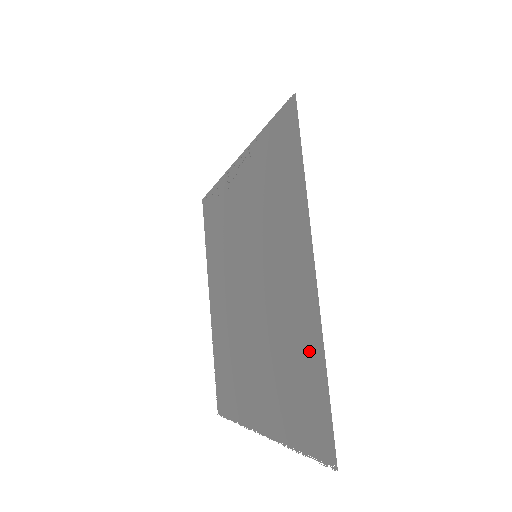
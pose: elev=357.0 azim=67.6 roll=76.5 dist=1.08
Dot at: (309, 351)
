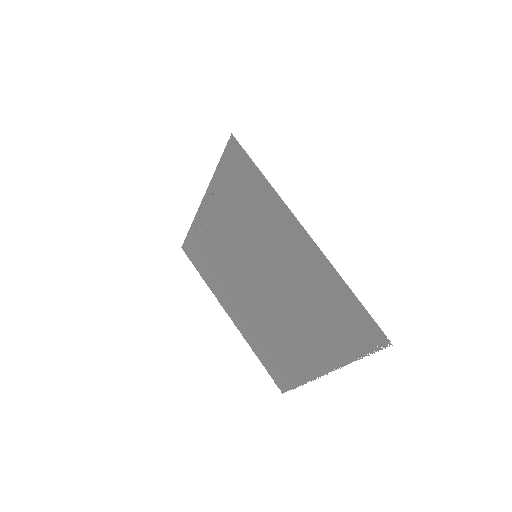
Dot at: (332, 287)
